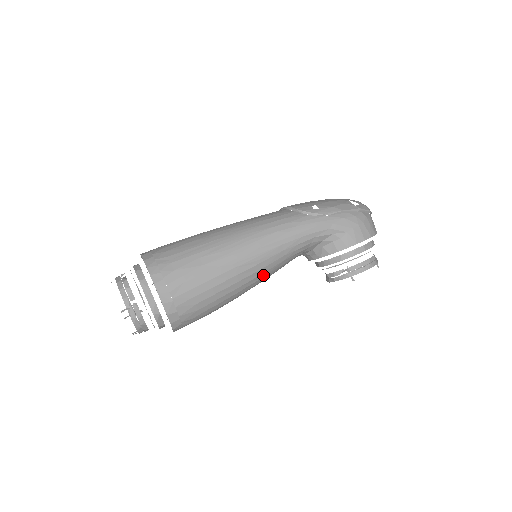
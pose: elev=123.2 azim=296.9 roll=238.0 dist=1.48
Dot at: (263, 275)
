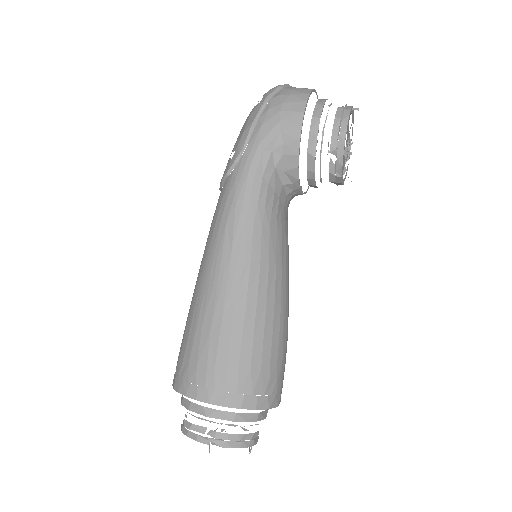
Dot at: (272, 265)
